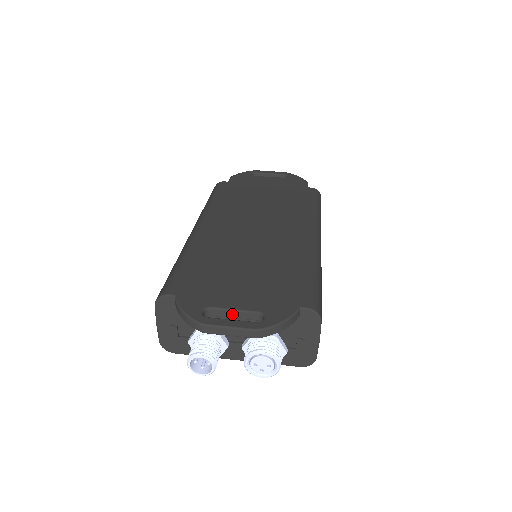
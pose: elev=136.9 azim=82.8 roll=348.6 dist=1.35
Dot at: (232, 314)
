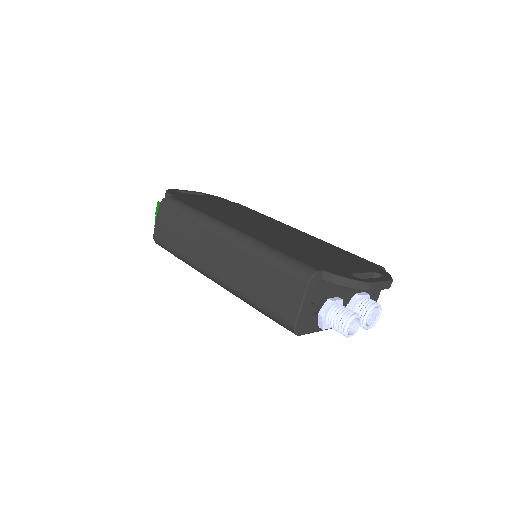
Dot at: (361, 277)
